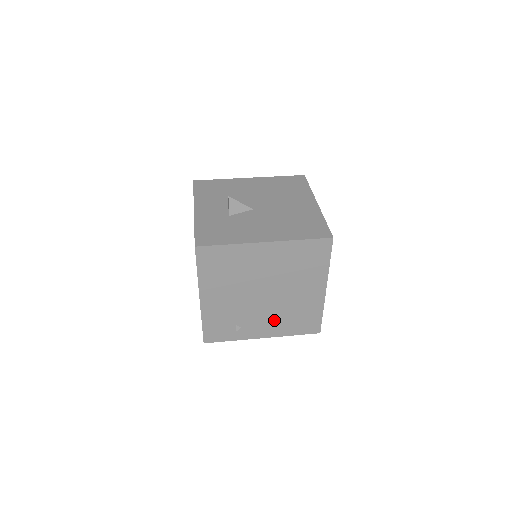
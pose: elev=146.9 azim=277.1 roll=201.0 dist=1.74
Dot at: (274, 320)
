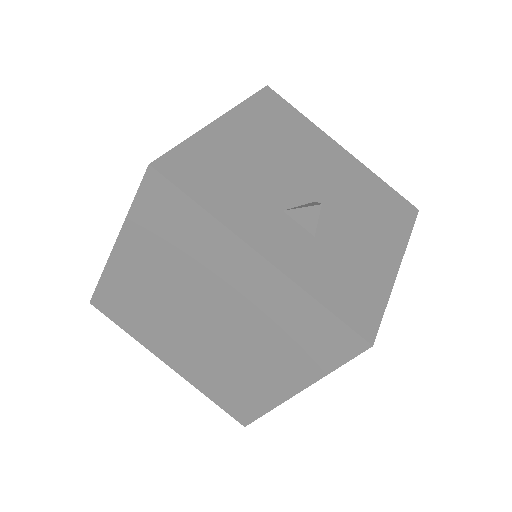
Dot at: occluded
